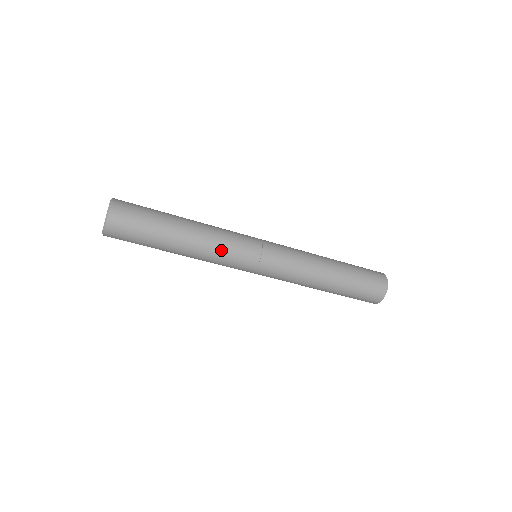
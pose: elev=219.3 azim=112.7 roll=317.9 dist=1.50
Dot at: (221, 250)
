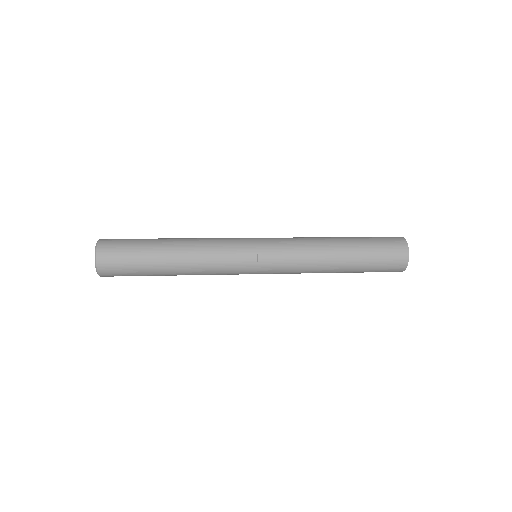
Dot at: occluded
